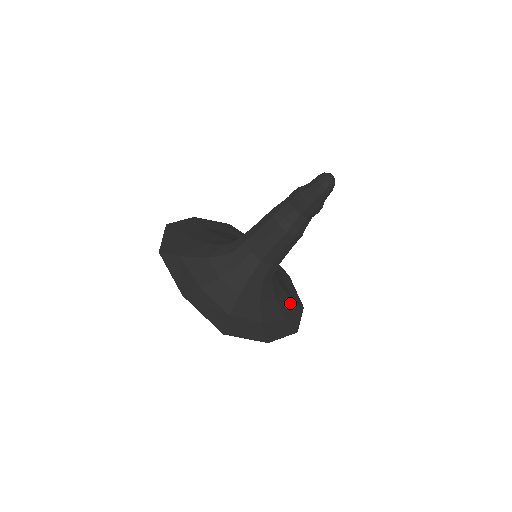
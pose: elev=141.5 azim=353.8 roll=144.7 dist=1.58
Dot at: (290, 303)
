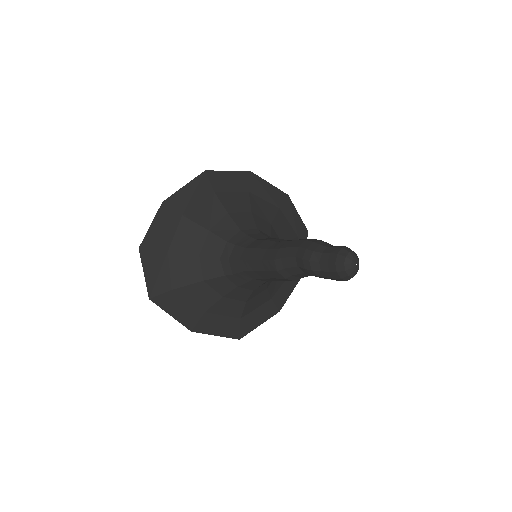
Dot at: occluded
